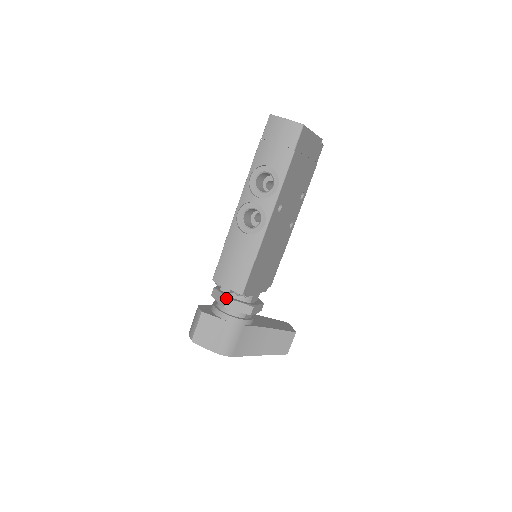
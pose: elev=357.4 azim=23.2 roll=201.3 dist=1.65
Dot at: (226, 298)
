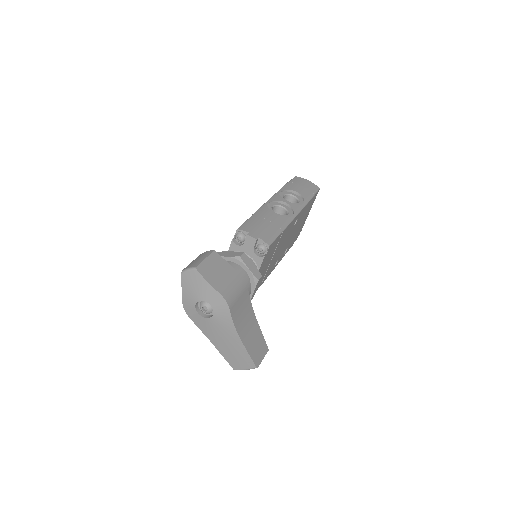
Dot at: occluded
